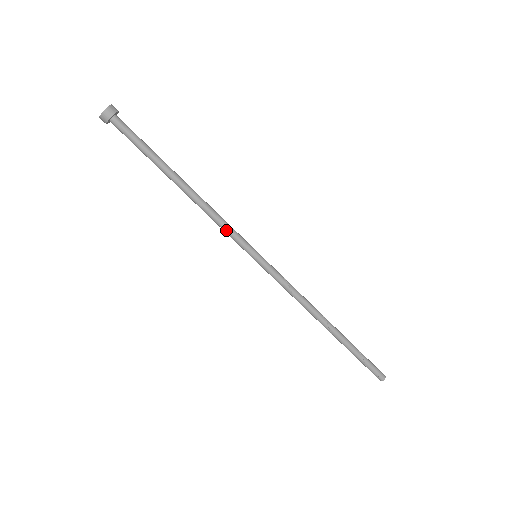
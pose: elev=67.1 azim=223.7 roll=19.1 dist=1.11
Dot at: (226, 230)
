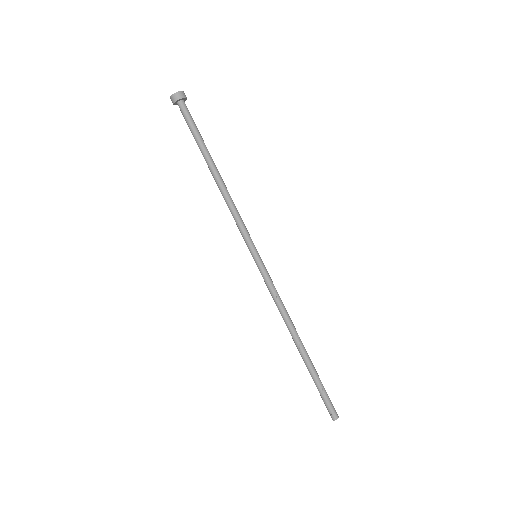
Dot at: (238, 223)
